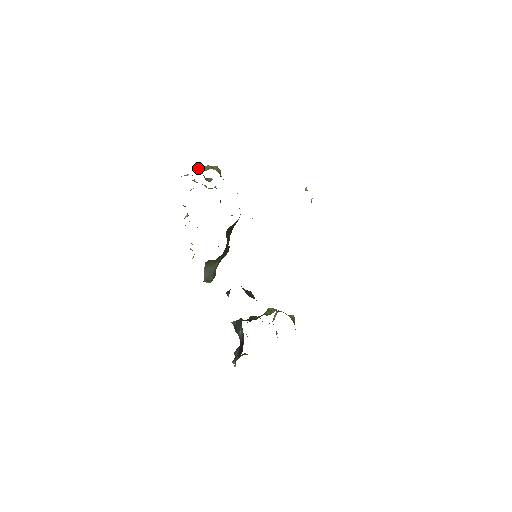
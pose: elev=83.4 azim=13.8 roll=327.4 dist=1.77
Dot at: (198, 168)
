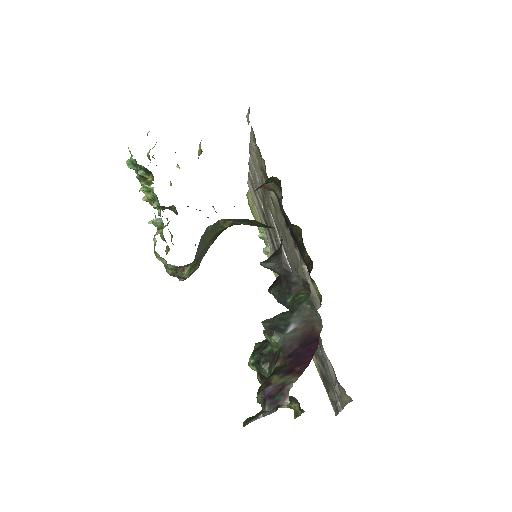
Dot at: occluded
